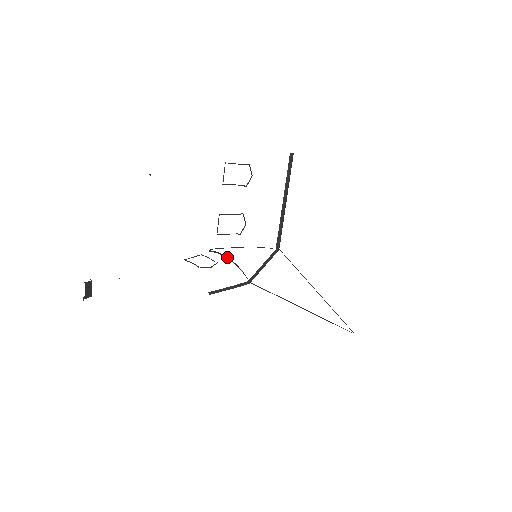
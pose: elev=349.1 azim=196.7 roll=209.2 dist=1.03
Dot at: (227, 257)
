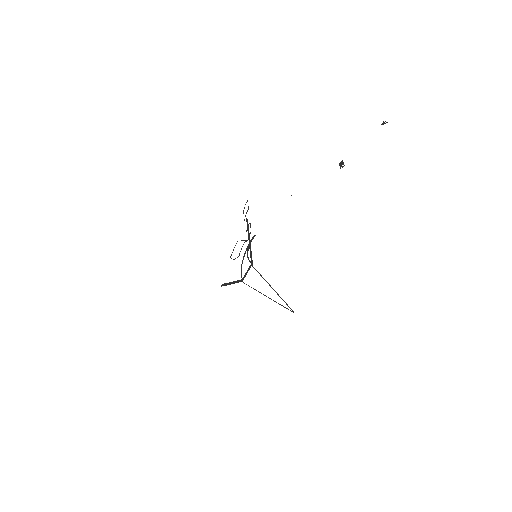
Dot at: (245, 253)
